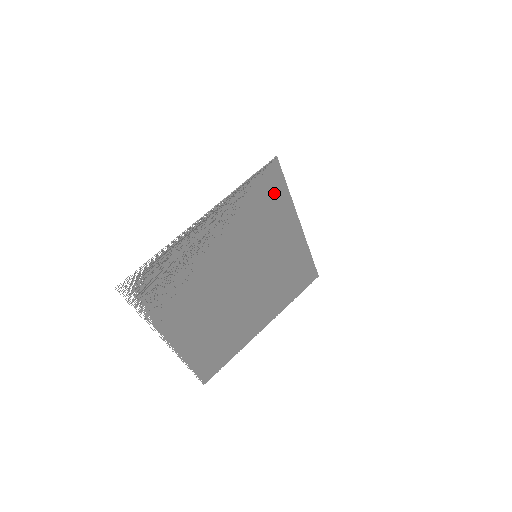
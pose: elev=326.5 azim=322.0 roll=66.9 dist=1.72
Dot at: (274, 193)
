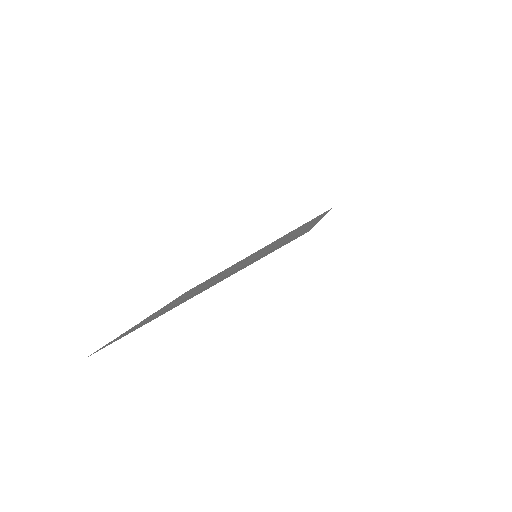
Dot at: occluded
